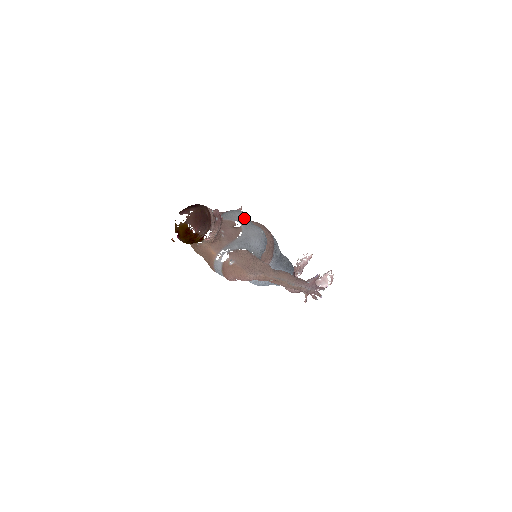
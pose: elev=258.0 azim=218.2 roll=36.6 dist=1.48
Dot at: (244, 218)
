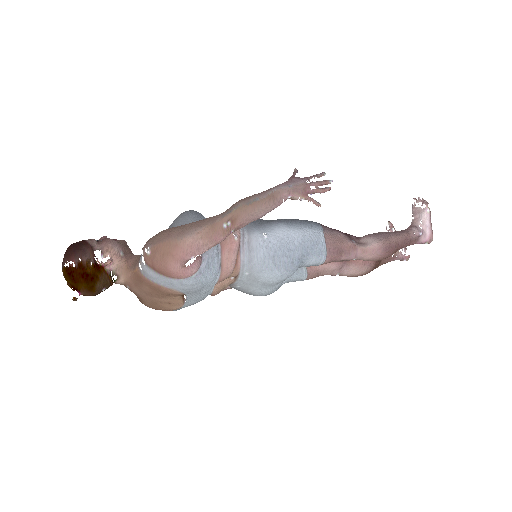
Dot at: occluded
